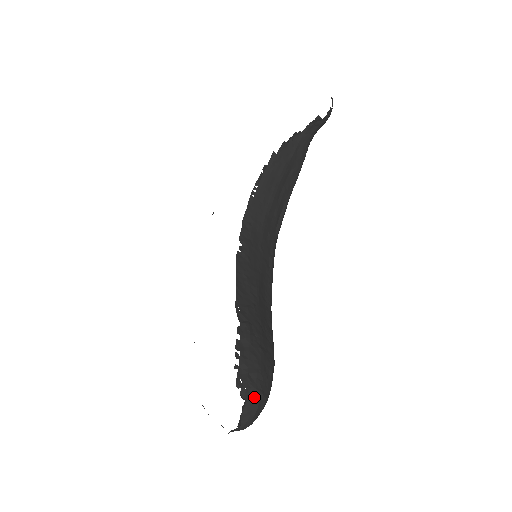
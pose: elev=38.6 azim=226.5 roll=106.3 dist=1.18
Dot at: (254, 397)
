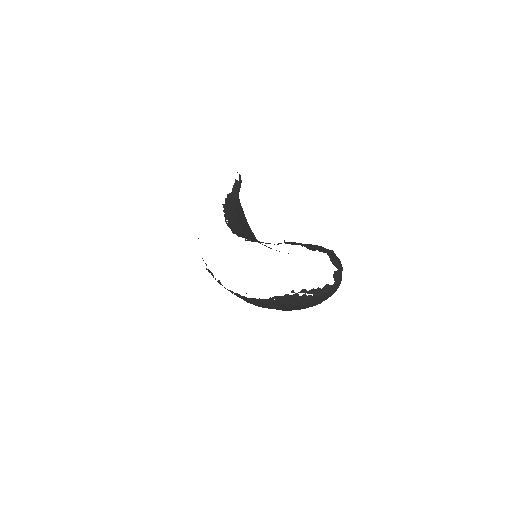
Dot at: (329, 252)
